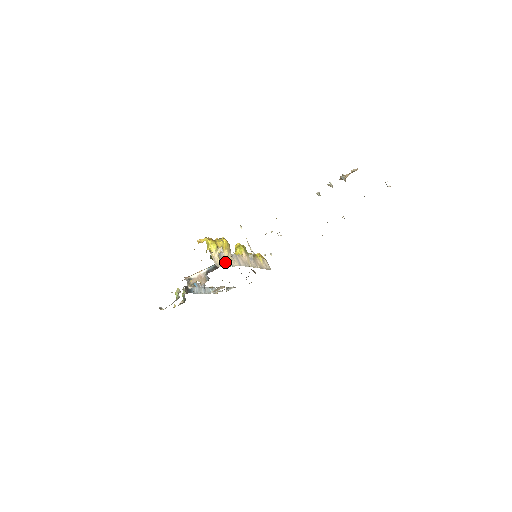
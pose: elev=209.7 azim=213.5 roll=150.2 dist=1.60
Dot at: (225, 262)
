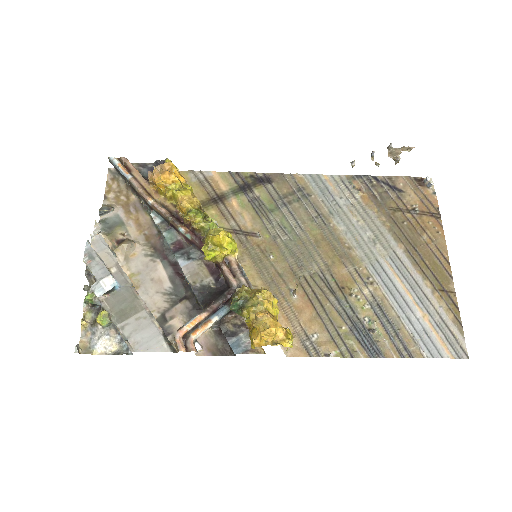
Dot at: occluded
